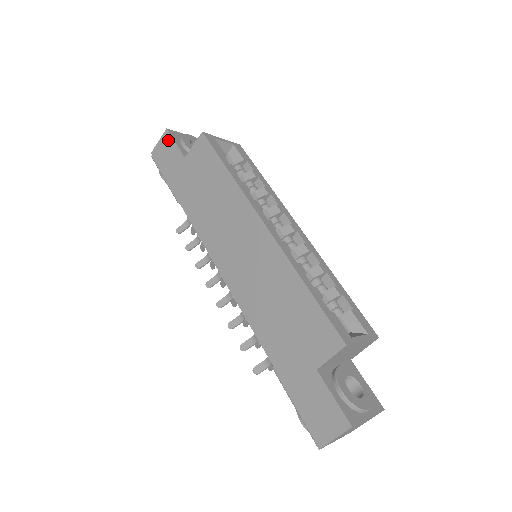
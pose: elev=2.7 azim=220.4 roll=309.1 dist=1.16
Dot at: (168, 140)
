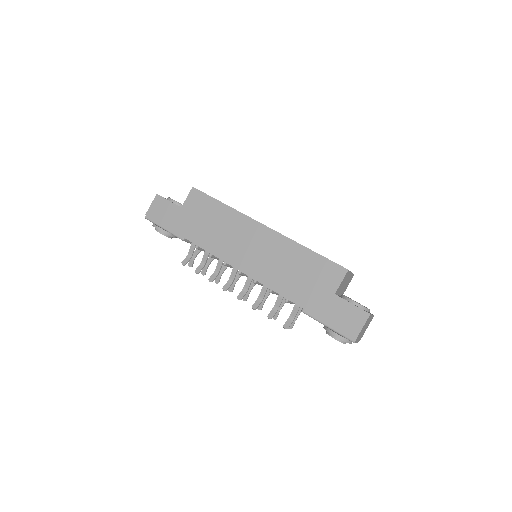
Dot at: (161, 201)
